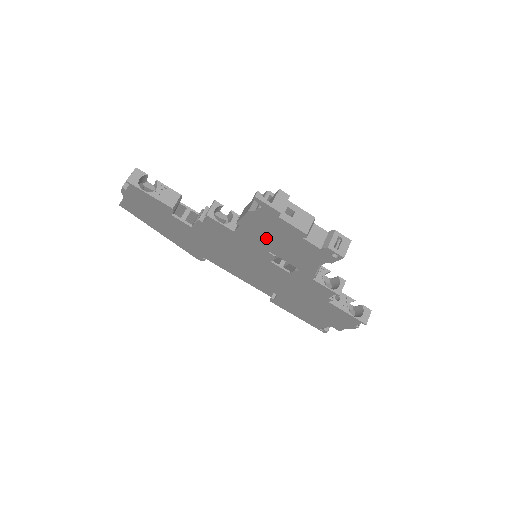
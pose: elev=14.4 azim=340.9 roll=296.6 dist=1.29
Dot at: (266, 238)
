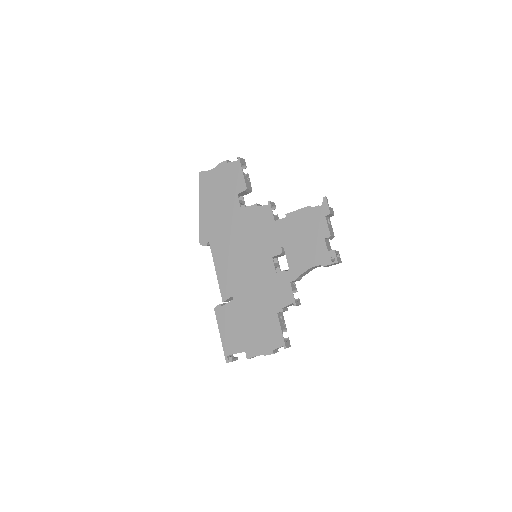
Dot at: (295, 232)
